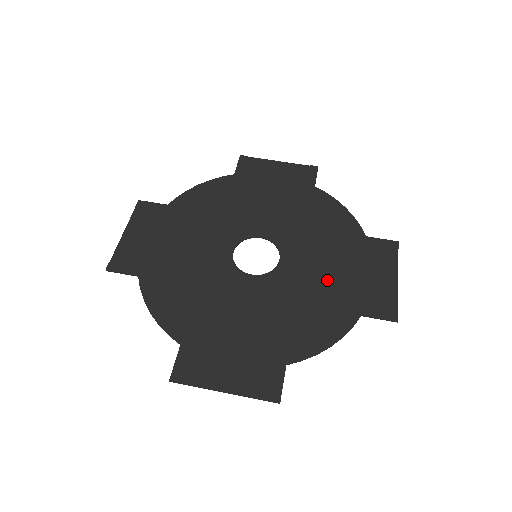
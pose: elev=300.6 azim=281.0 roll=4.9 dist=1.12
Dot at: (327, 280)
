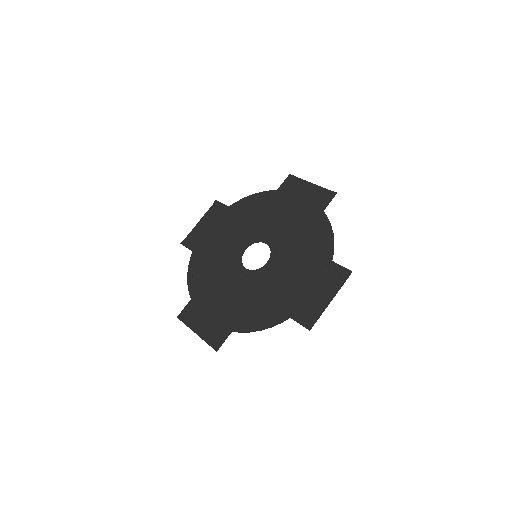
Dot at: (286, 286)
